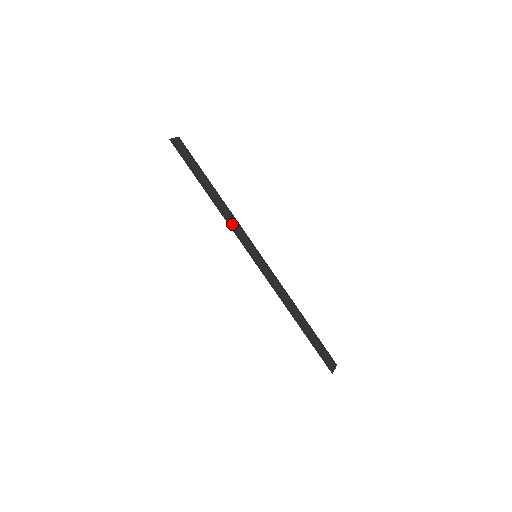
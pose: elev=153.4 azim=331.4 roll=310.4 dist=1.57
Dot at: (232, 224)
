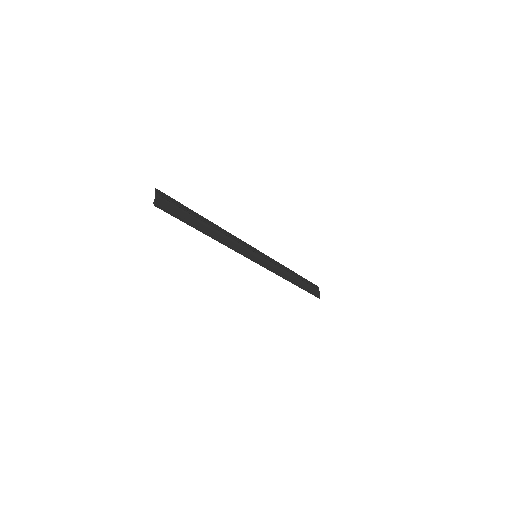
Dot at: (233, 245)
